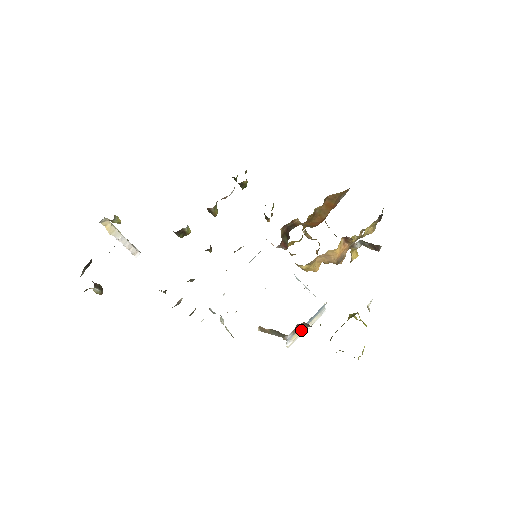
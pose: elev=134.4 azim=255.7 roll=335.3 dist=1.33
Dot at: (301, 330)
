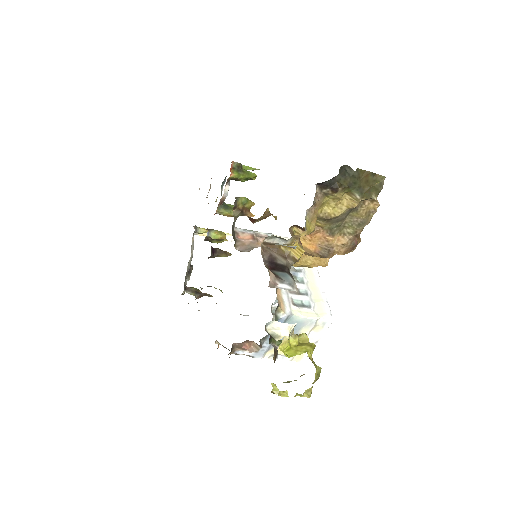
Dot at: (256, 348)
